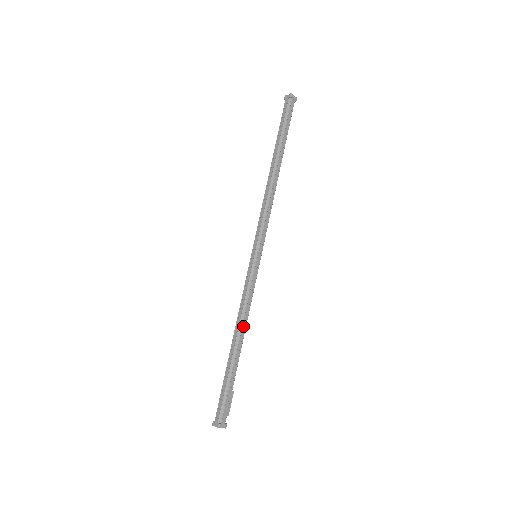
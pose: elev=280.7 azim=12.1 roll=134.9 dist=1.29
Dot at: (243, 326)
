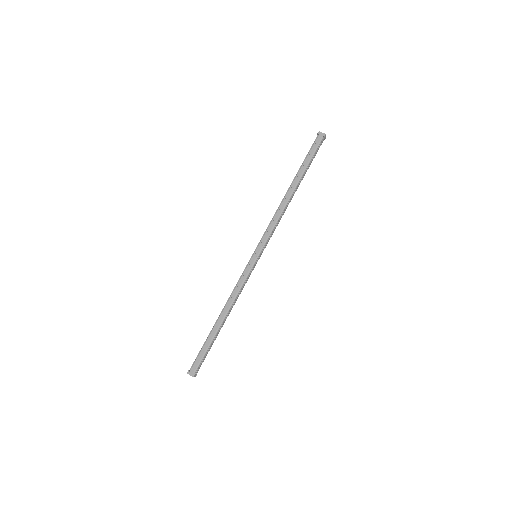
Dot at: (232, 307)
